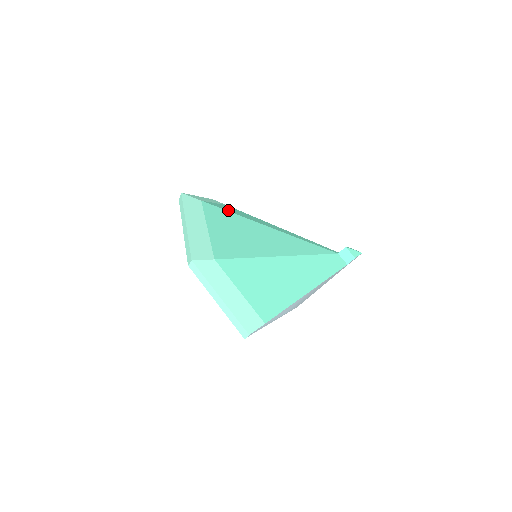
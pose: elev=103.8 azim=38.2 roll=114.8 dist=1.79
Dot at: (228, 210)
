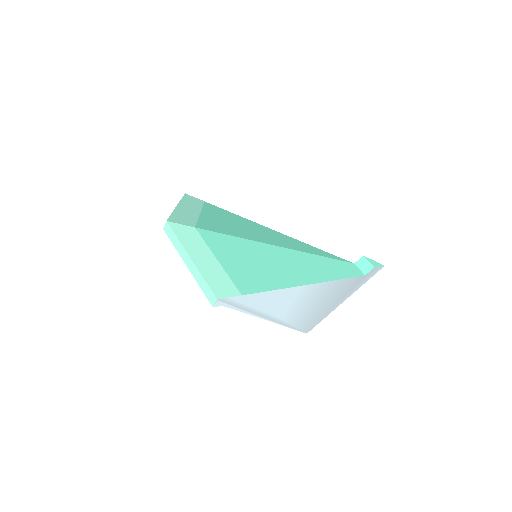
Dot at: occluded
